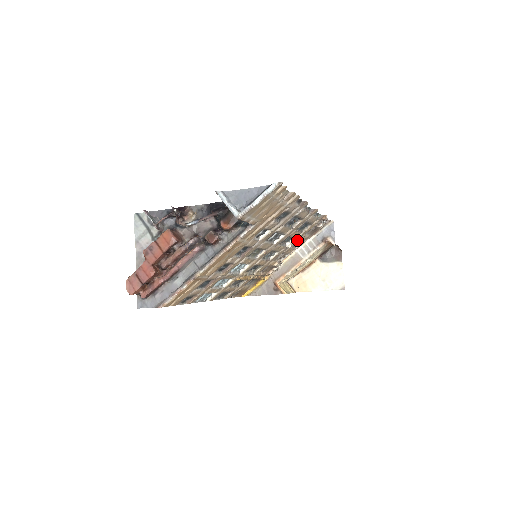
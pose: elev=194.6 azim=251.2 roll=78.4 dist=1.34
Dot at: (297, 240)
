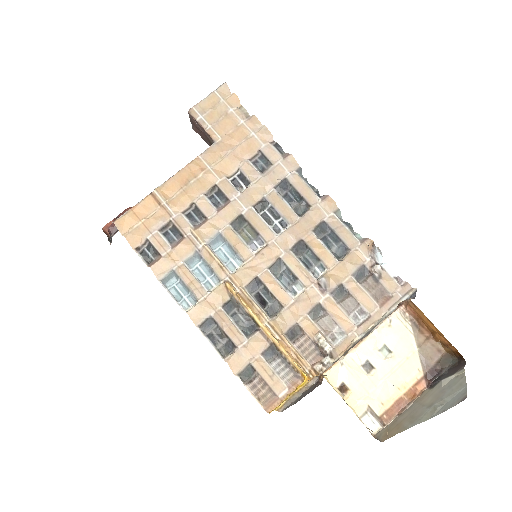
Dot at: (339, 283)
